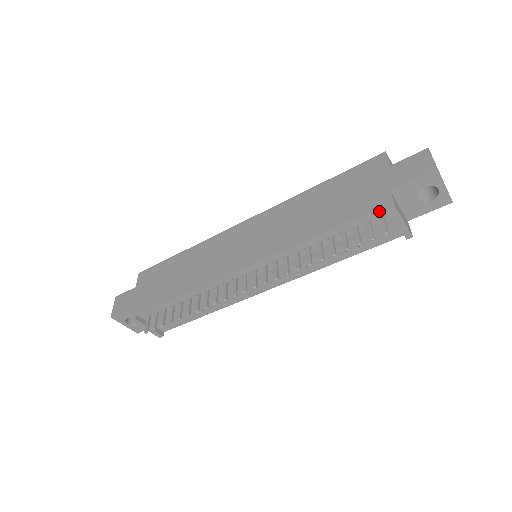
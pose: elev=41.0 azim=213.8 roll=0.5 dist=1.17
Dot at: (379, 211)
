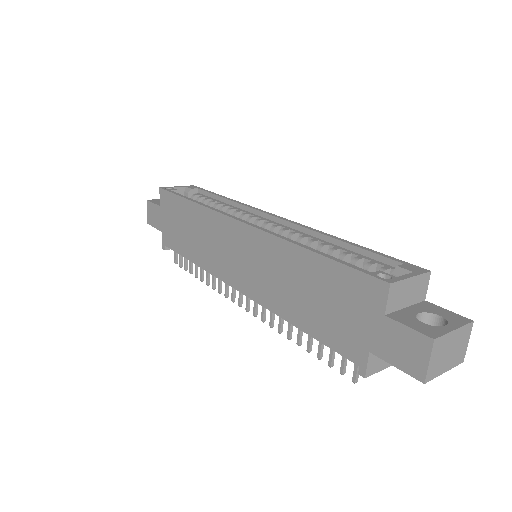
Dot at: (353, 359)
